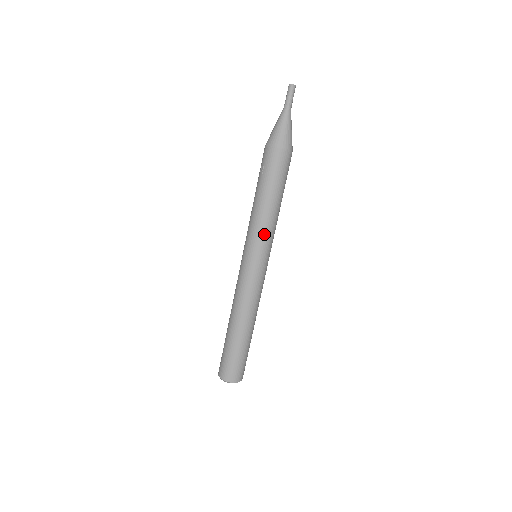
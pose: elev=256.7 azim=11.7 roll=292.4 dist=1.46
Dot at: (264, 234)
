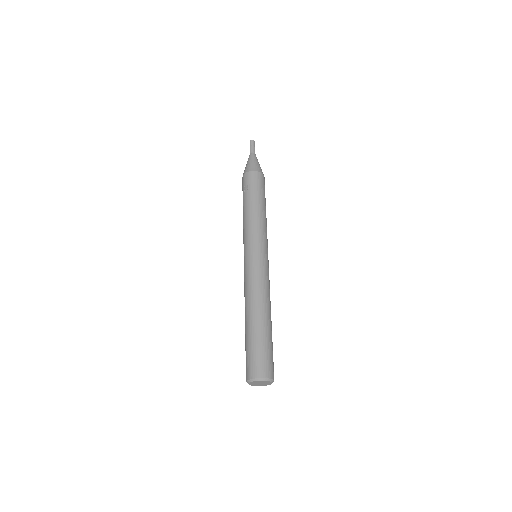
Dot at: (262, 230)
